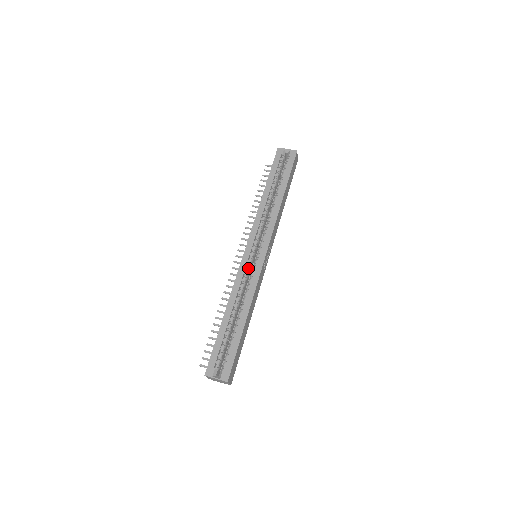
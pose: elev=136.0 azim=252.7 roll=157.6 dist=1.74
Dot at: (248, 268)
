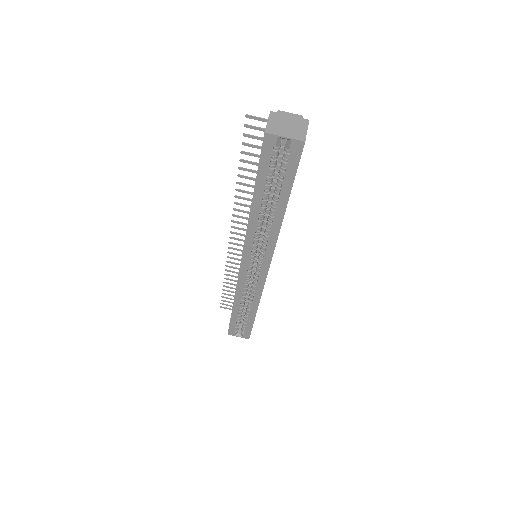
Dot at: (249, 278)
